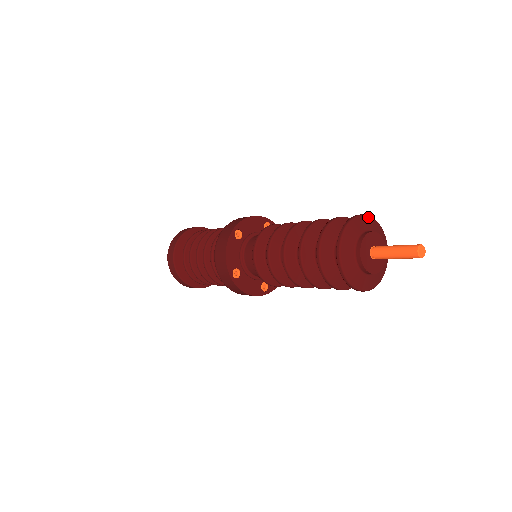
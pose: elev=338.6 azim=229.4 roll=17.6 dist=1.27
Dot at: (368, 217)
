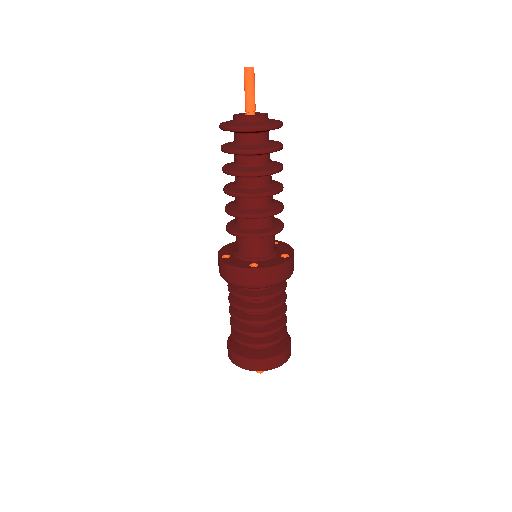
Dot at: occluded
